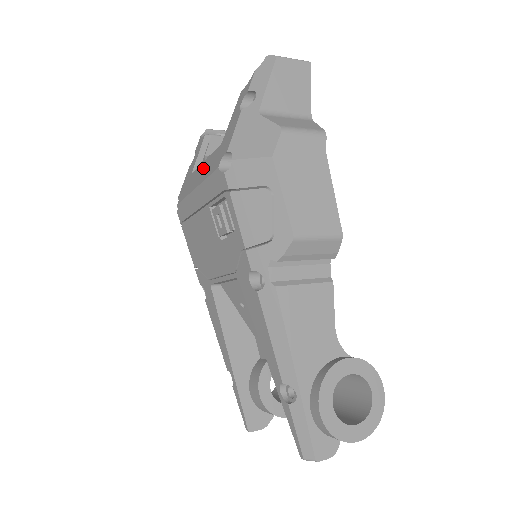
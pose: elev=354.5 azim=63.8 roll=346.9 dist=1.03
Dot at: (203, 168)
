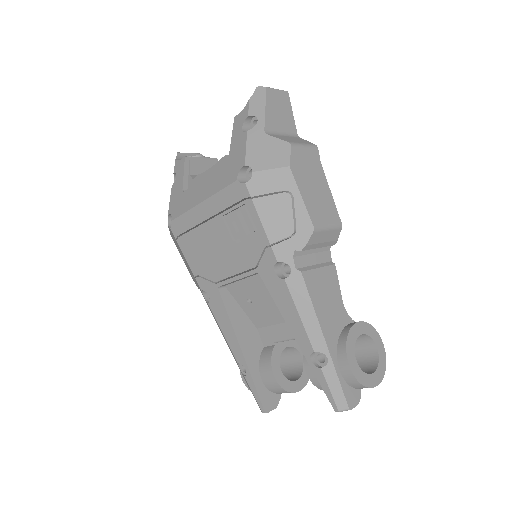
Dot at: (205, 184)
